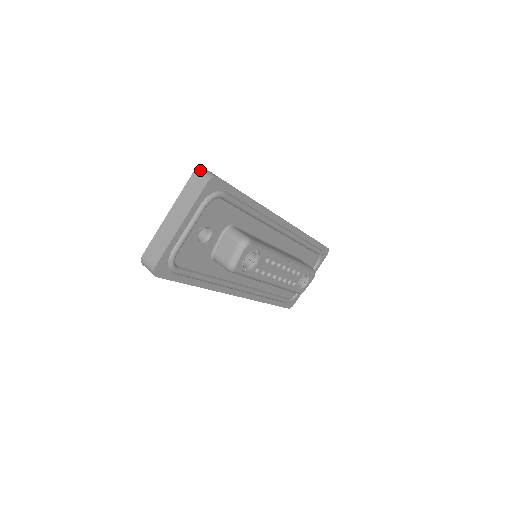
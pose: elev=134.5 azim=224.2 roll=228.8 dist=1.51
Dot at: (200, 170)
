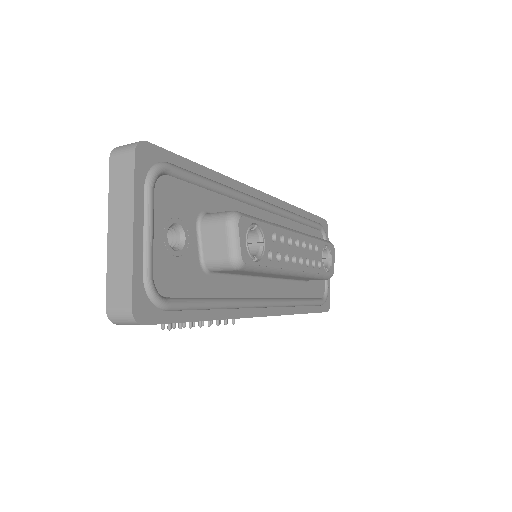
Dot at: (117, 148)
